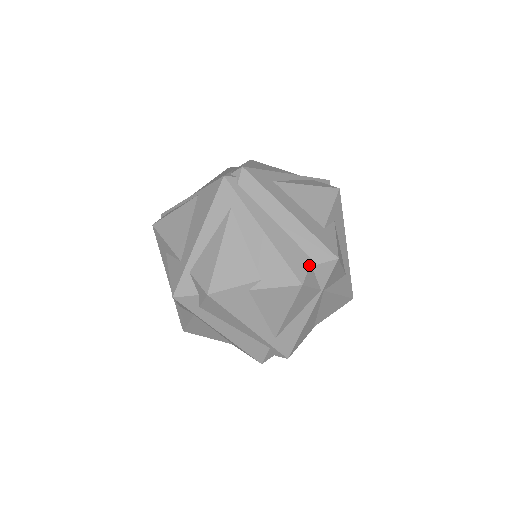
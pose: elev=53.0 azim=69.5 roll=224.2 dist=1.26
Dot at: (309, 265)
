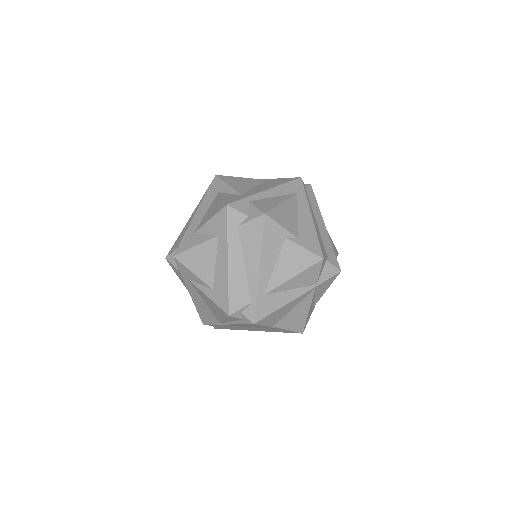
Dot at: (327, 257)
